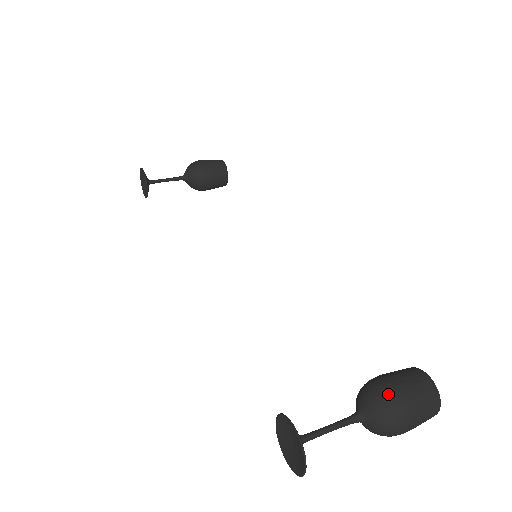
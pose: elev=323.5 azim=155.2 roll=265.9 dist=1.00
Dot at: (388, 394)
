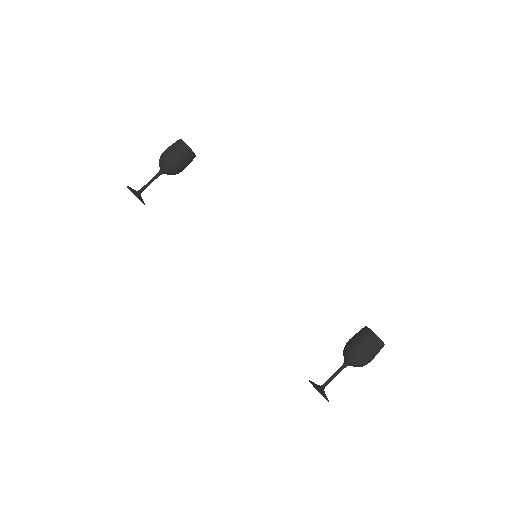
Dot at: (359, 357)
